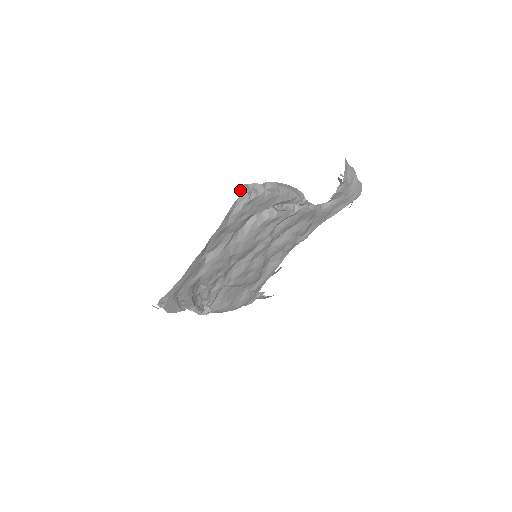
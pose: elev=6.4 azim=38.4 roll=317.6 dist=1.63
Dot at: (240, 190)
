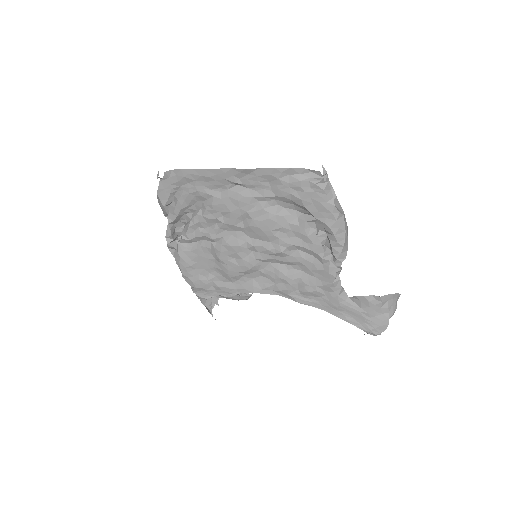
Dot at: occluded
